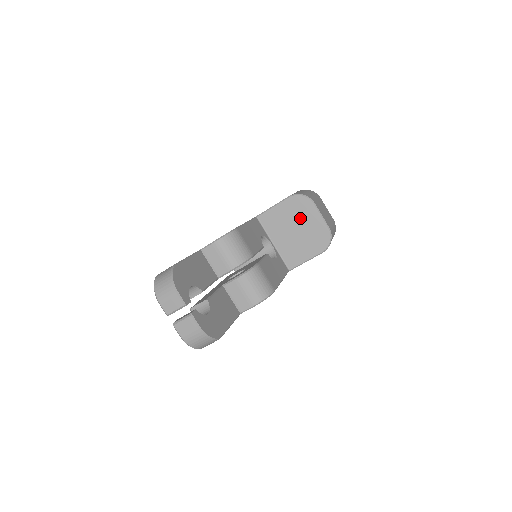
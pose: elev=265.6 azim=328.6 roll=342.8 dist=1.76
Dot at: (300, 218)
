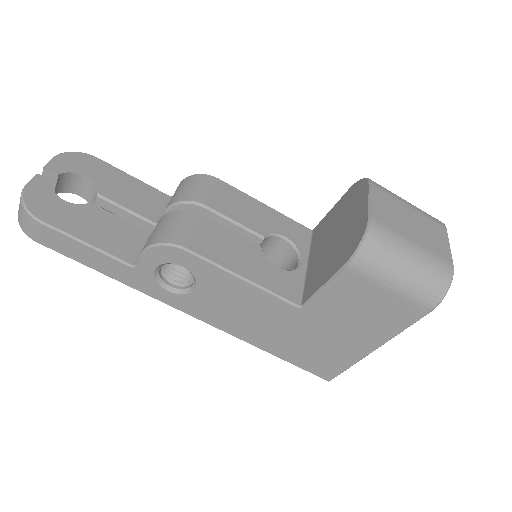
Dot at: (346, 214)
